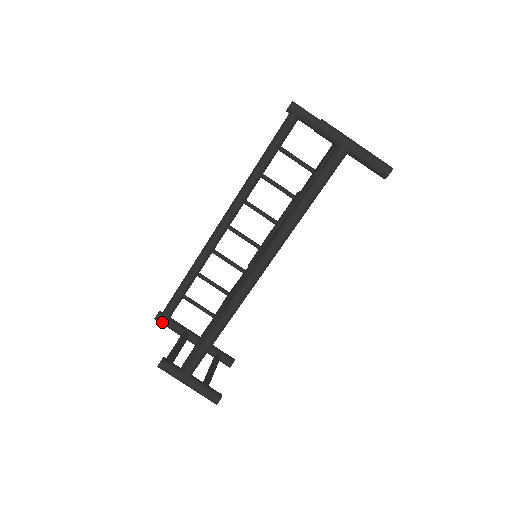
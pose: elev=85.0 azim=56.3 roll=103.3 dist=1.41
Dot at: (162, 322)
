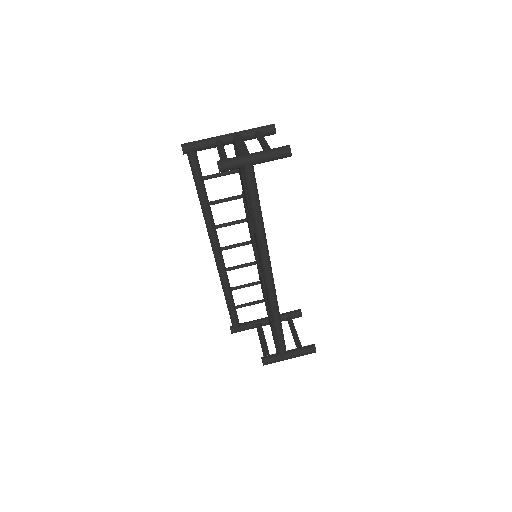
Dot at: occluded
